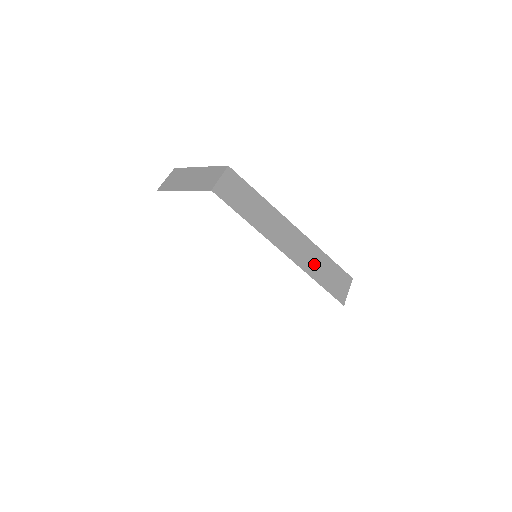
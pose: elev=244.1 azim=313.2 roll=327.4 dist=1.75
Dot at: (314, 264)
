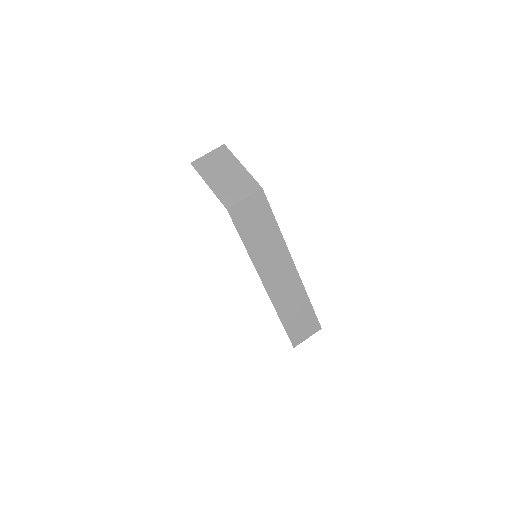
Dot at: (290, 305)
